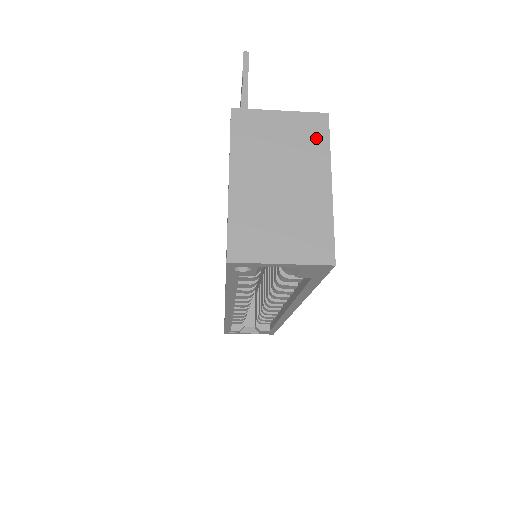
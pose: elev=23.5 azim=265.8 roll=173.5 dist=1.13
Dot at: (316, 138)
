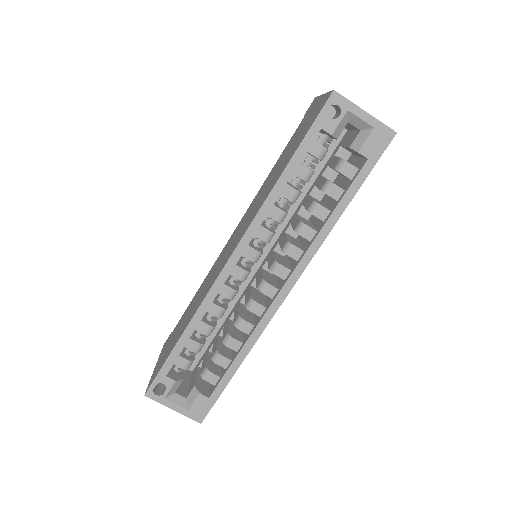
Dot at: occluded
